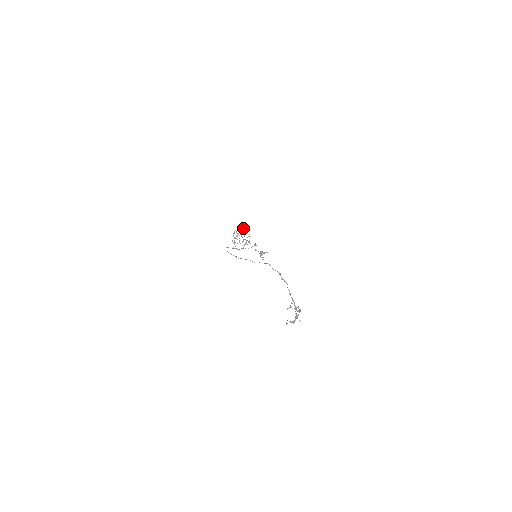
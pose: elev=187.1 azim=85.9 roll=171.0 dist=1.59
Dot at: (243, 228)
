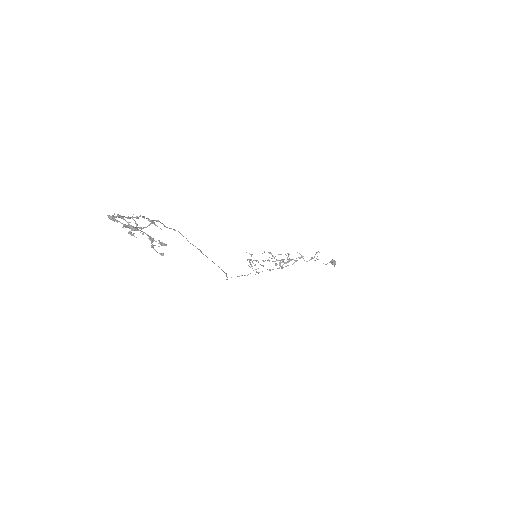
Dot at: (264, 252)
